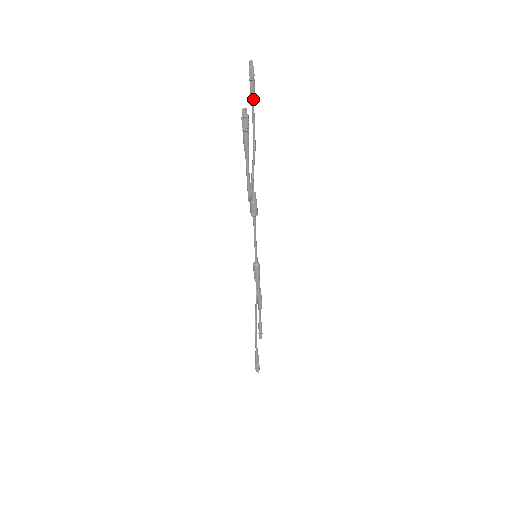
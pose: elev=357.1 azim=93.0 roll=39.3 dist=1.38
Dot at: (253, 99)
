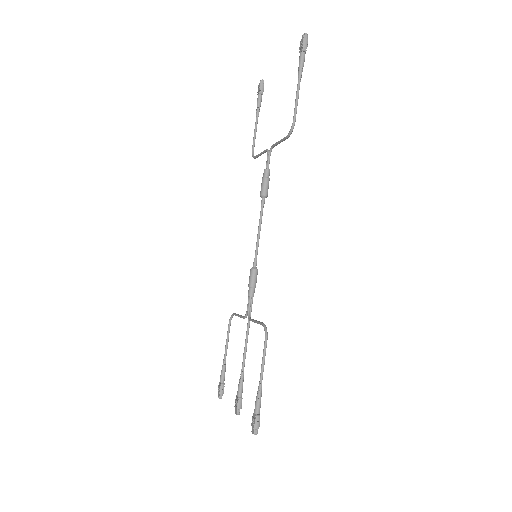
Dot at: (258, 111)
